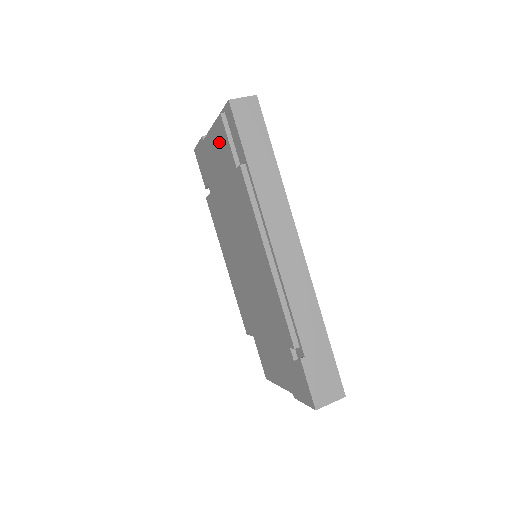
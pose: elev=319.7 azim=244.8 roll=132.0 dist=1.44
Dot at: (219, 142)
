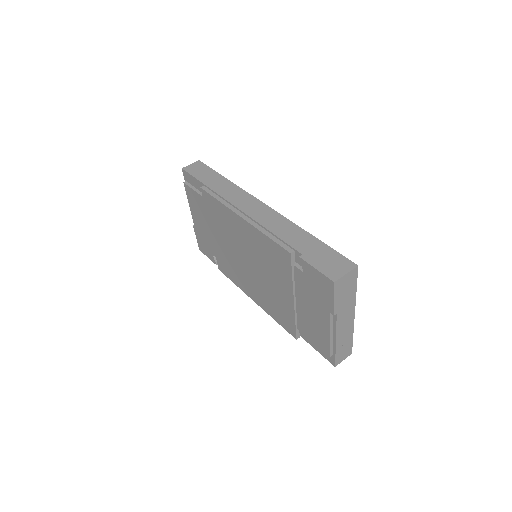
Dot at: (194, 204)
